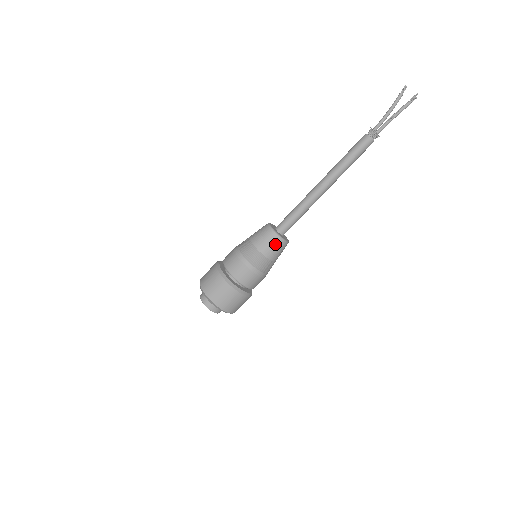
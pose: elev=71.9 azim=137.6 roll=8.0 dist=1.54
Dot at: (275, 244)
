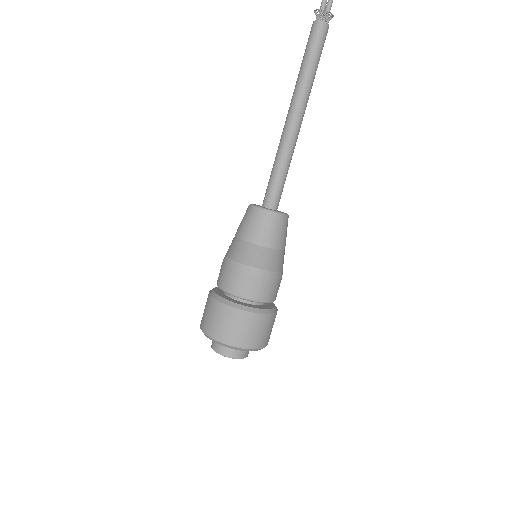
Dot at: (275, 225)
